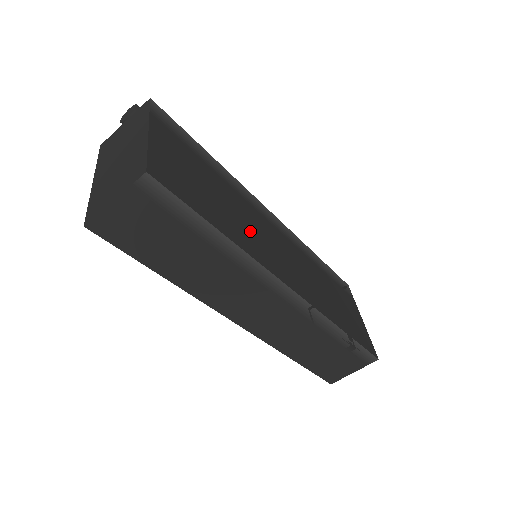
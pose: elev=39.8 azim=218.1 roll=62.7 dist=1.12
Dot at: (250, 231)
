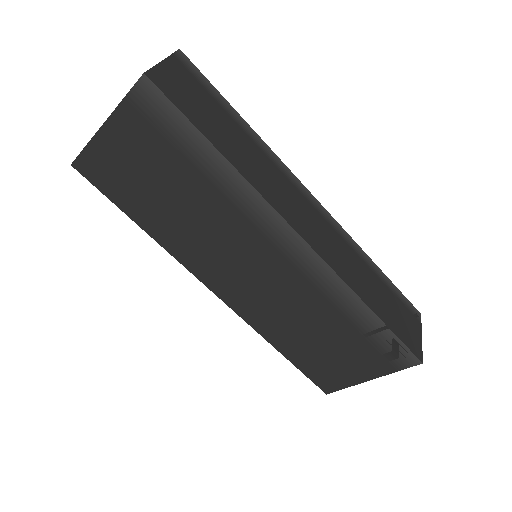
Dot at: occluded
